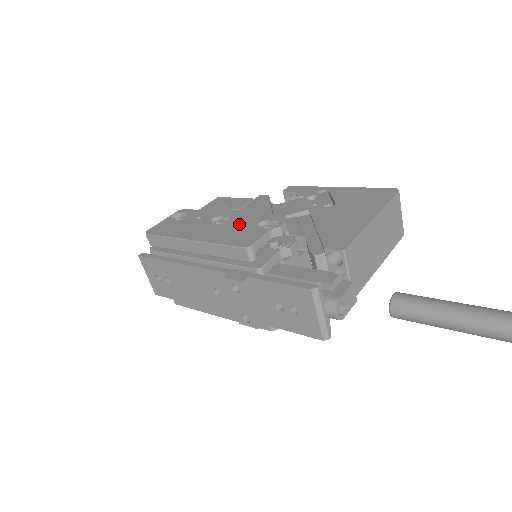
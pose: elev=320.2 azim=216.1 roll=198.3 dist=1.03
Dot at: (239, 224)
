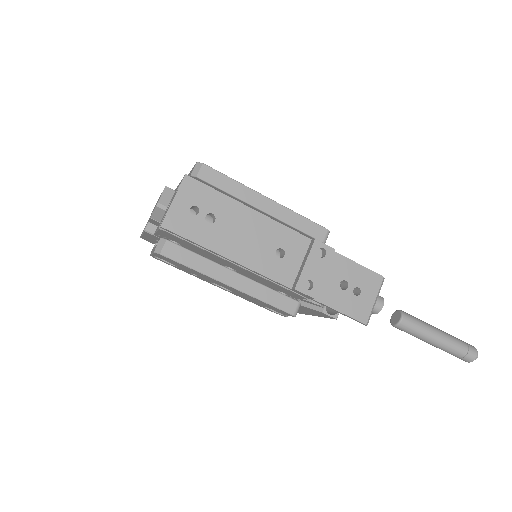
Dot at: occluded
